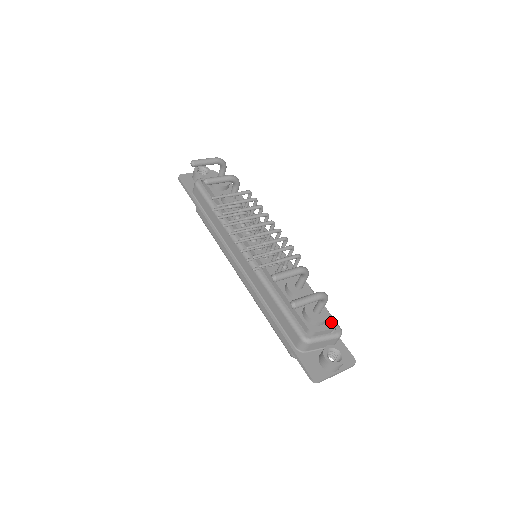
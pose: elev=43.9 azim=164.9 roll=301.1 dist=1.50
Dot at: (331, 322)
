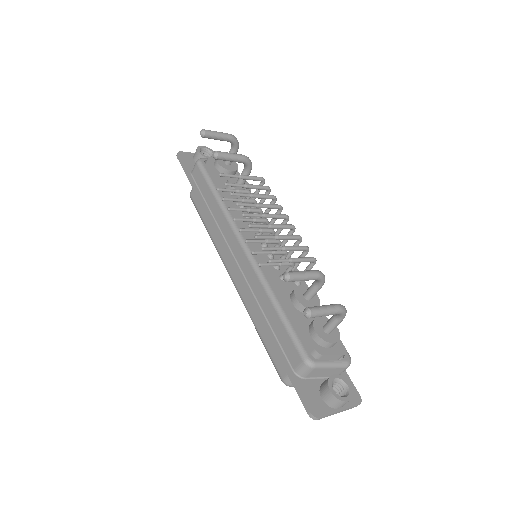
Dot at: (341, 346)
